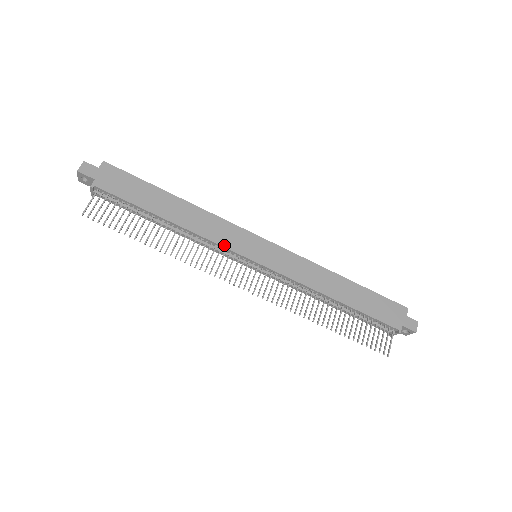
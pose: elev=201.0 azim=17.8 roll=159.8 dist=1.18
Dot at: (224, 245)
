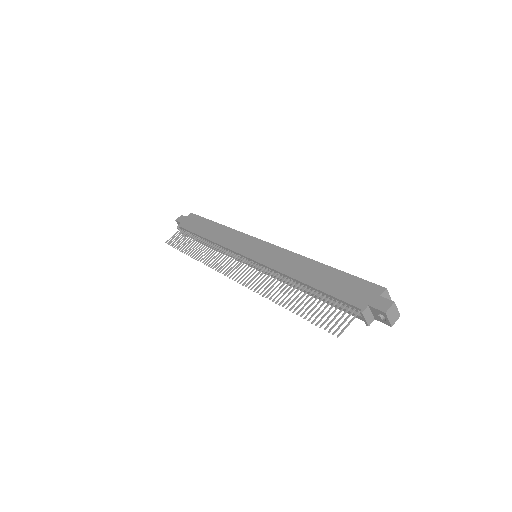
Dot at: (231, 248)
